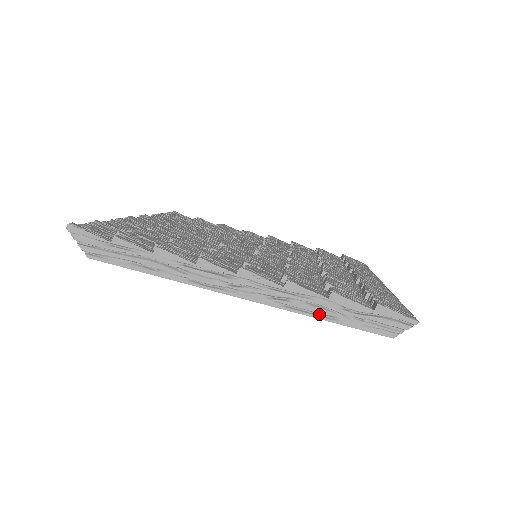
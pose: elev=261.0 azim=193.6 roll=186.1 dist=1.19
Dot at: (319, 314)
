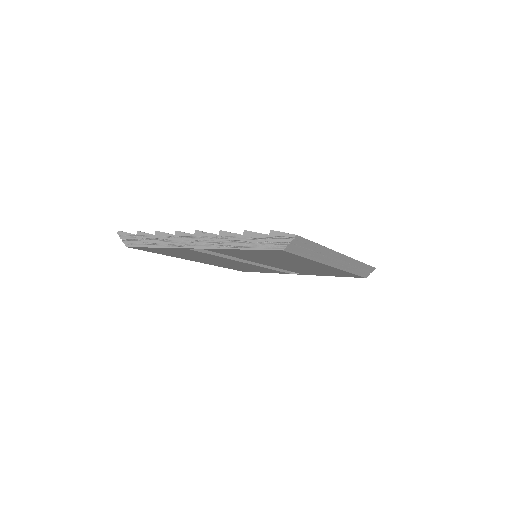
Dot at: (240, 247)
